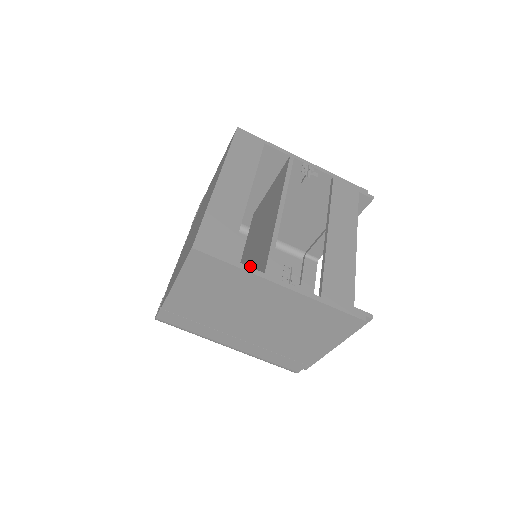
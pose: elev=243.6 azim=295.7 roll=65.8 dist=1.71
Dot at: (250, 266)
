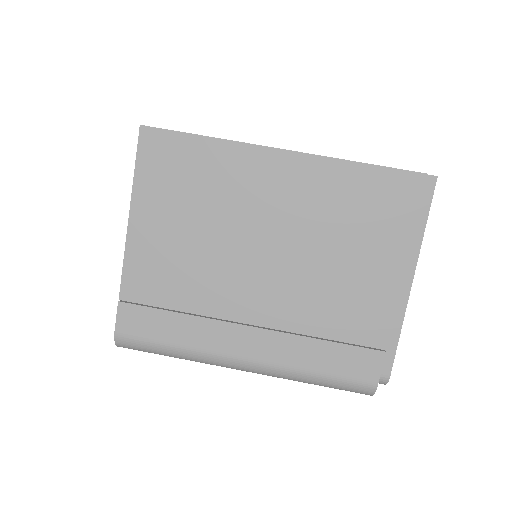
Dot at: occluded
